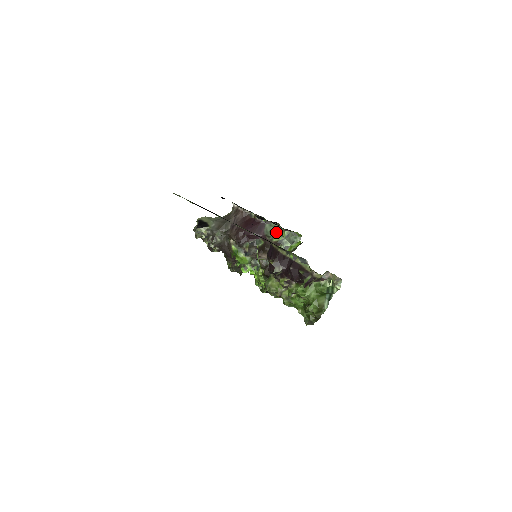
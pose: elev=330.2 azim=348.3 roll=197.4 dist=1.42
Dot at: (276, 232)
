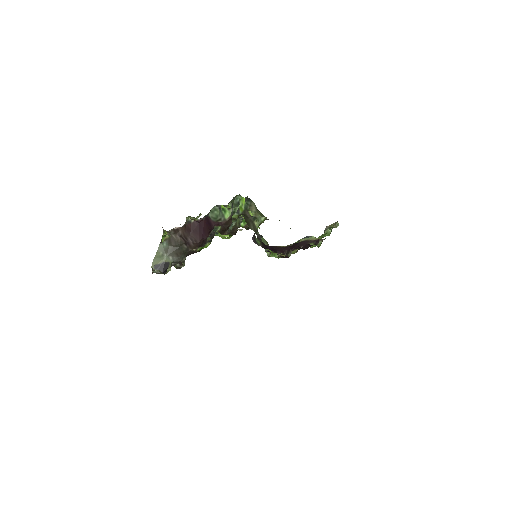
Dot at: (221, 211)
